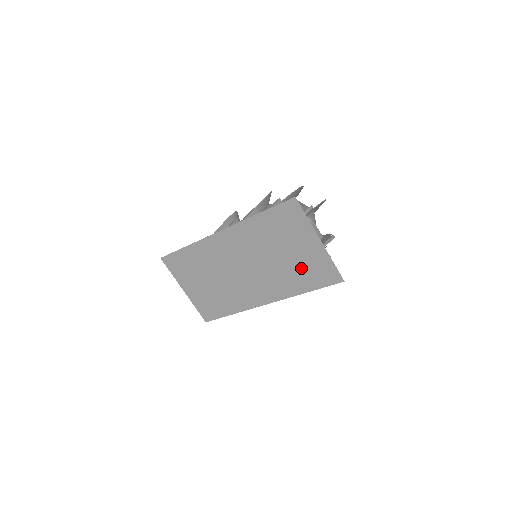
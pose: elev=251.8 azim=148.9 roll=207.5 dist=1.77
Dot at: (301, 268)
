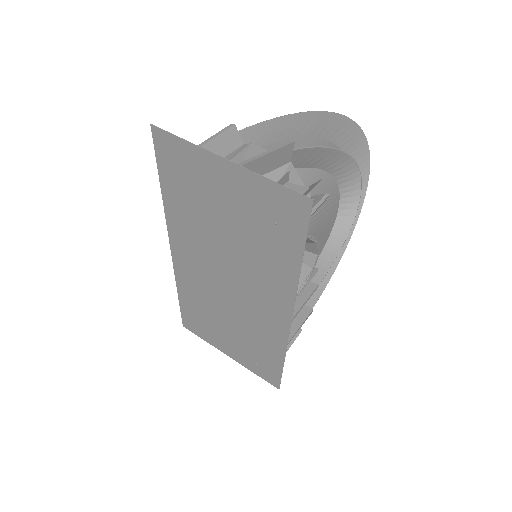
Dot at: (258, 228)
